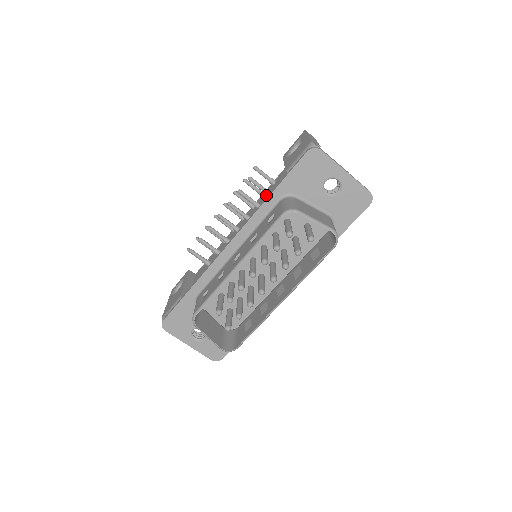
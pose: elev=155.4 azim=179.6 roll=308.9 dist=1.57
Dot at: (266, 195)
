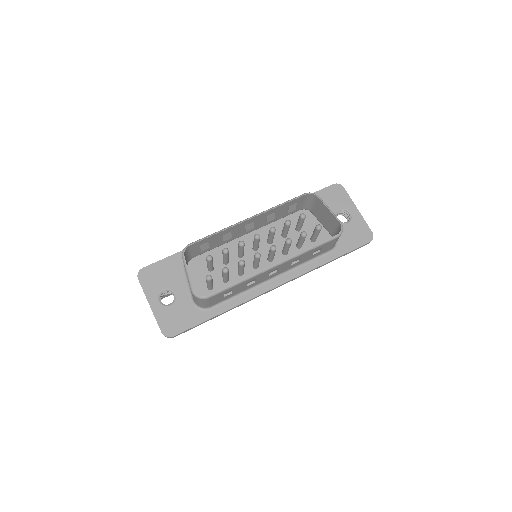
Dot at: occluded
